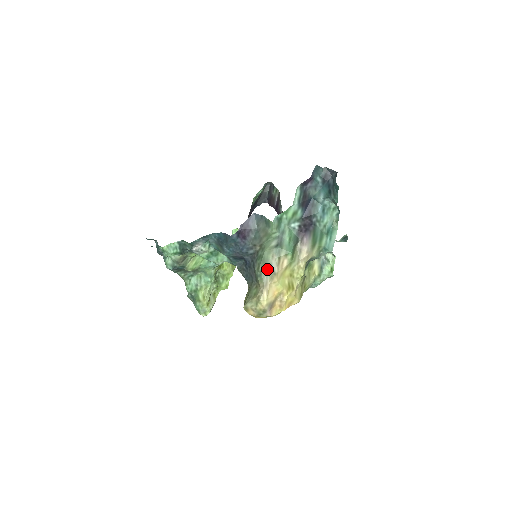
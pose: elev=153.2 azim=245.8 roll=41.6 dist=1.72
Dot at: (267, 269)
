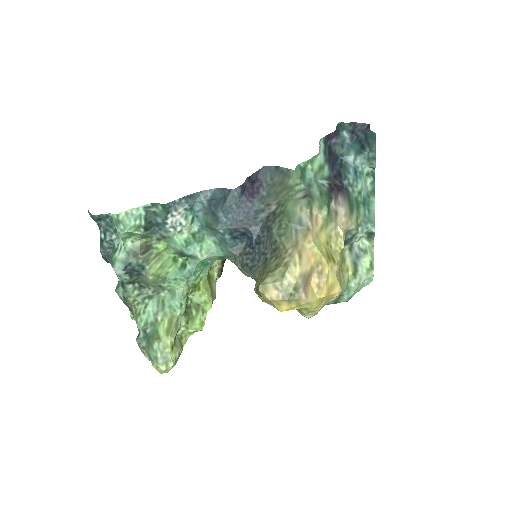
Dot at: (295, 224)
